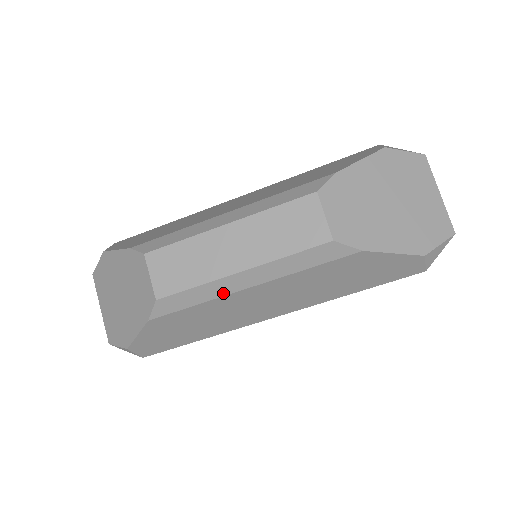
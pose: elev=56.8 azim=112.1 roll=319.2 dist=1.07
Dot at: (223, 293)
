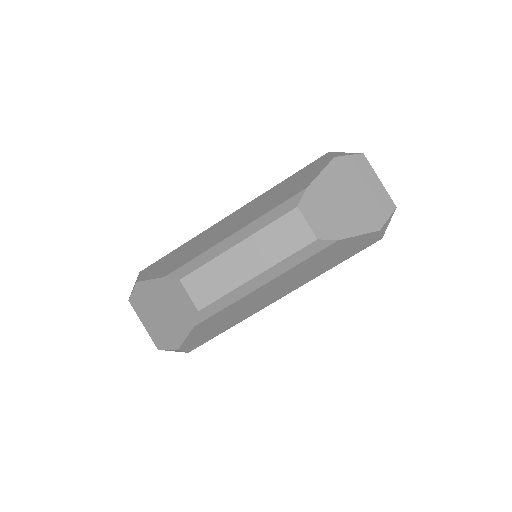
Dot at: (246, 293)
